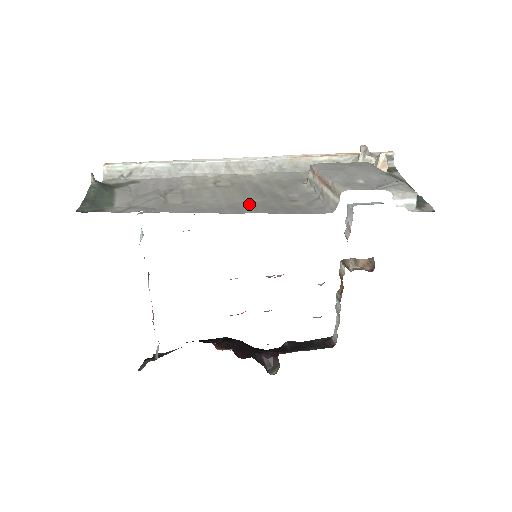
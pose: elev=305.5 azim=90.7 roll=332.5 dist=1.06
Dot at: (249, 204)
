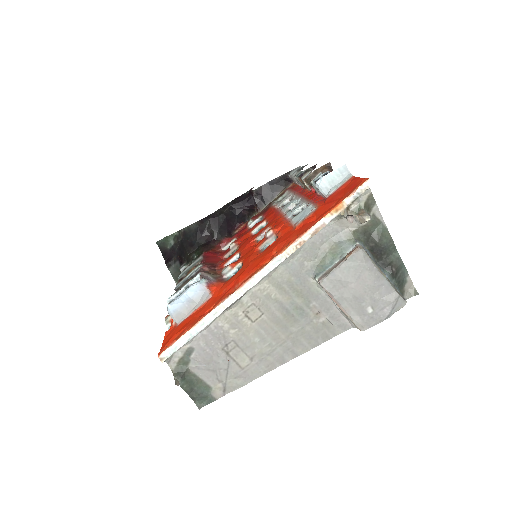
Dot at: (293, 339)
